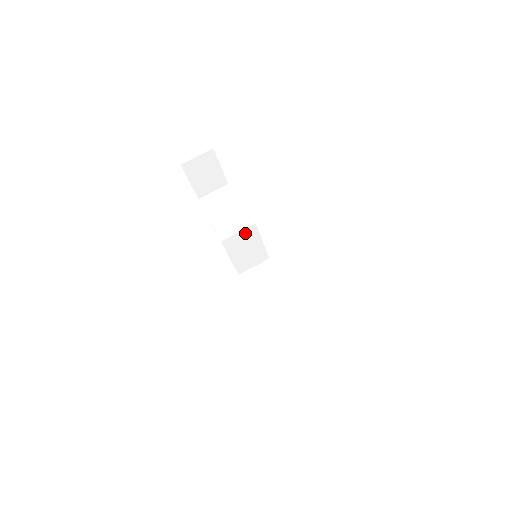
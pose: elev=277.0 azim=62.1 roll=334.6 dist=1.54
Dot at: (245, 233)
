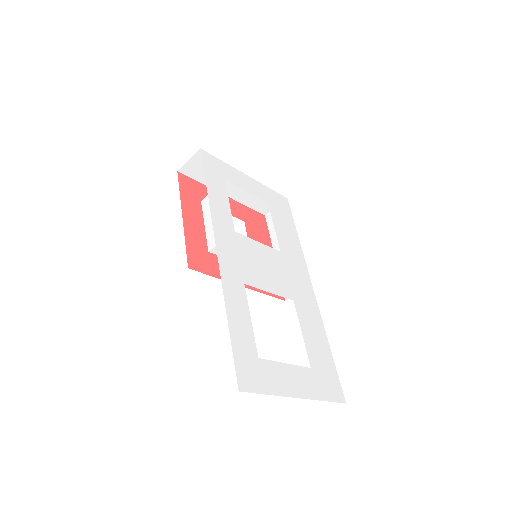
Dot at: occluded
